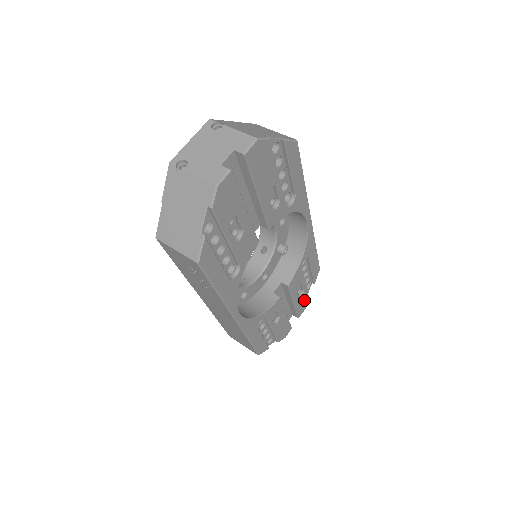
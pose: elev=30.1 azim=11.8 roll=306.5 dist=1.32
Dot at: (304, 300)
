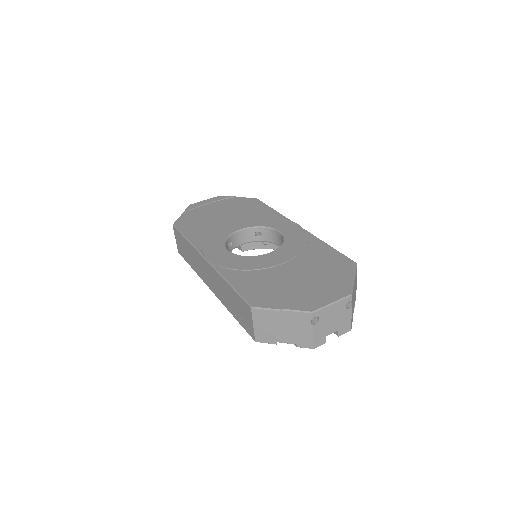
Dot at: occluded
